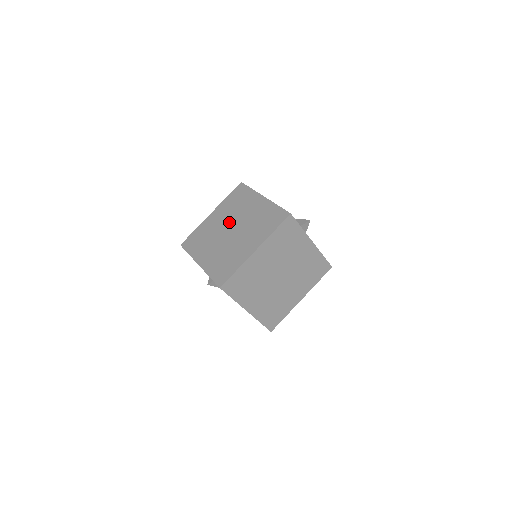
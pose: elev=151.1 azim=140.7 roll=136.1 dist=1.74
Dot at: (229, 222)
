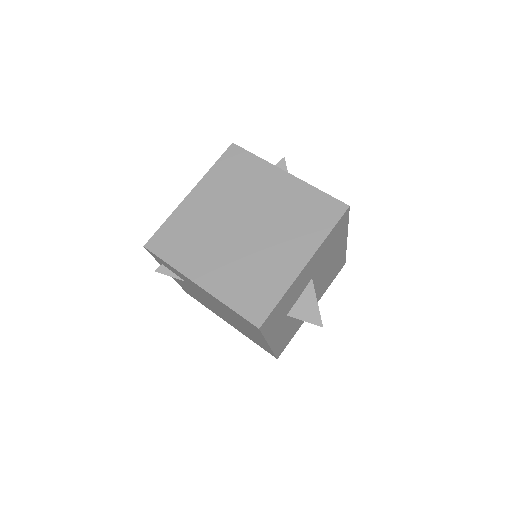
Dot at: occluded
